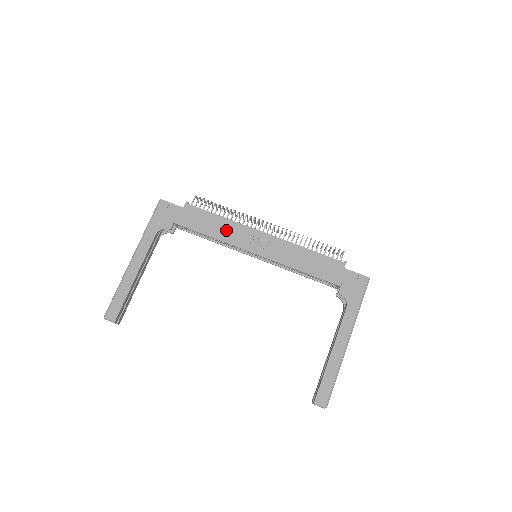
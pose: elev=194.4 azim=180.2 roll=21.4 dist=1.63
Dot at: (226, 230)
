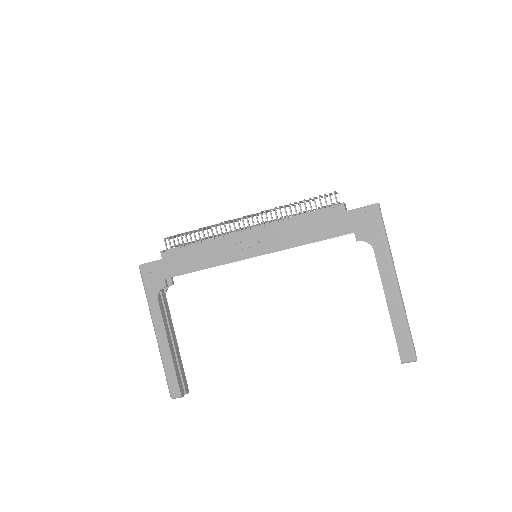
Dot at: (211, 253)
